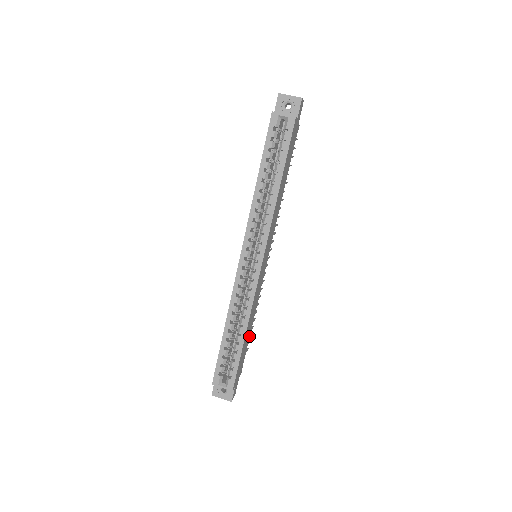
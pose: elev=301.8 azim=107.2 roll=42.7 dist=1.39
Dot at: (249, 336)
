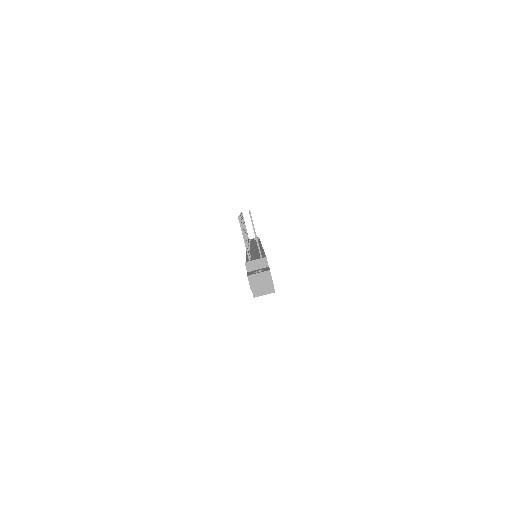
Dot at: occluded
